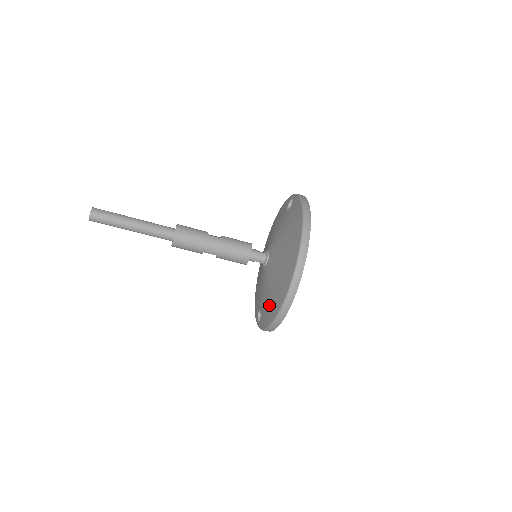
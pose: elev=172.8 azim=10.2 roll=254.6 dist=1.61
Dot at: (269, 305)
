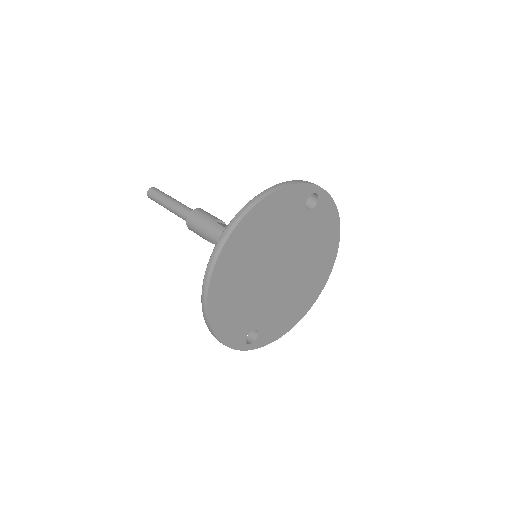
Dot at: occluded
